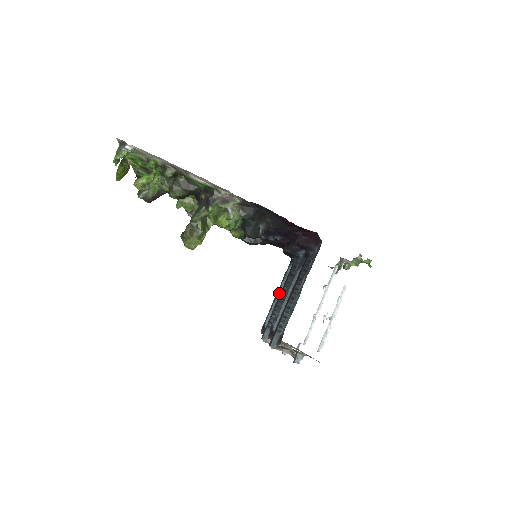
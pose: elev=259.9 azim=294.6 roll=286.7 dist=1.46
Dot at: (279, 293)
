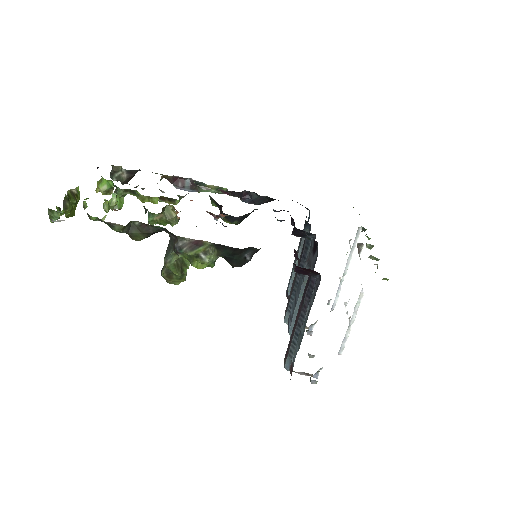
Dot at: (297, 261)
